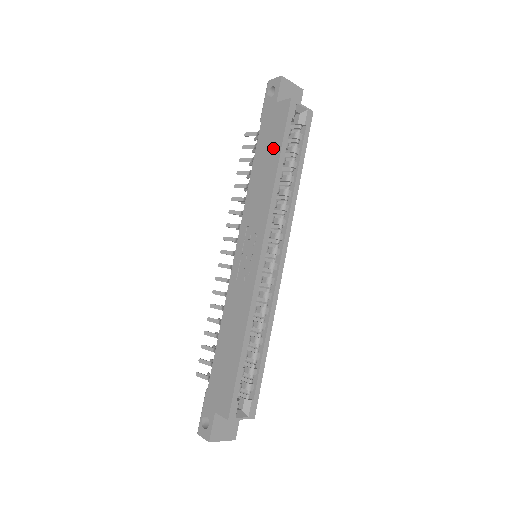
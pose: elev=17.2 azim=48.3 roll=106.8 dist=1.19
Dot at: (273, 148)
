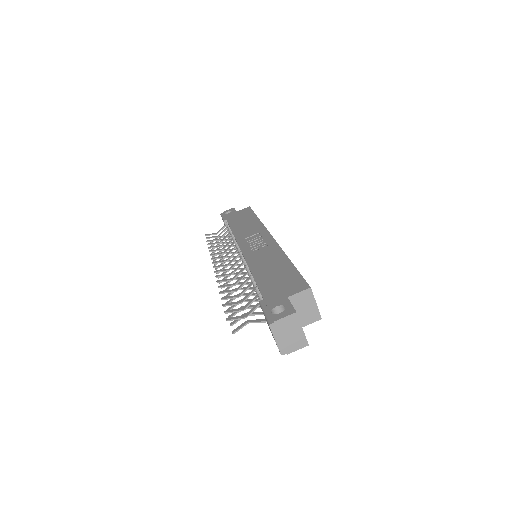
Dot at: (247, 217)
